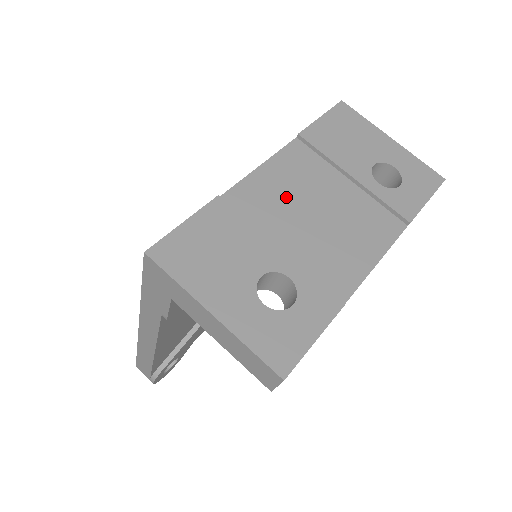
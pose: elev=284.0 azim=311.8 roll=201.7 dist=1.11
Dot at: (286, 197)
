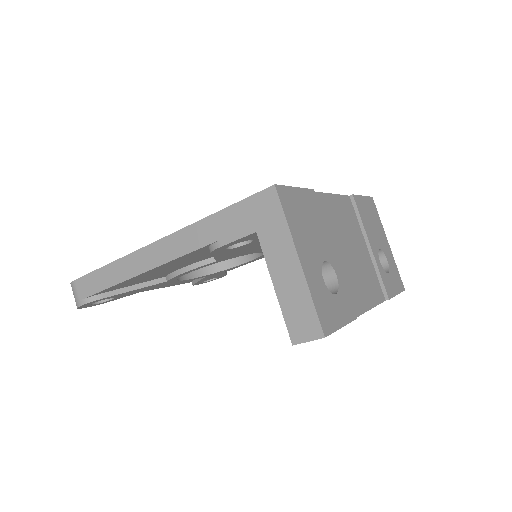
Dot at: (340, 226)
